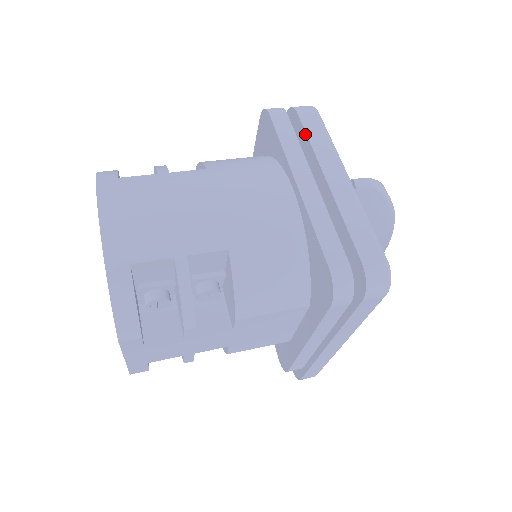
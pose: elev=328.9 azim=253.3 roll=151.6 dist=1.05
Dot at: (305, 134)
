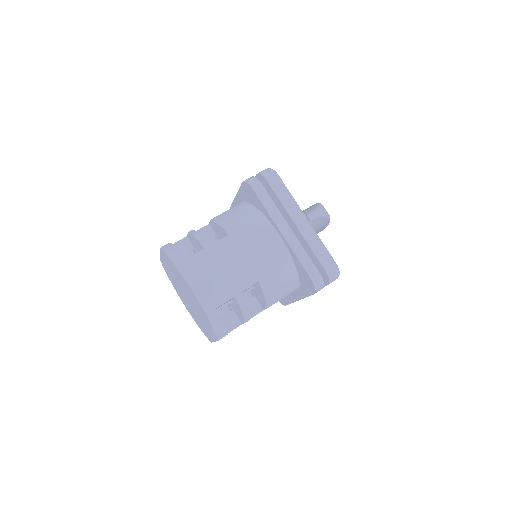
Dot at: (276, 195)
